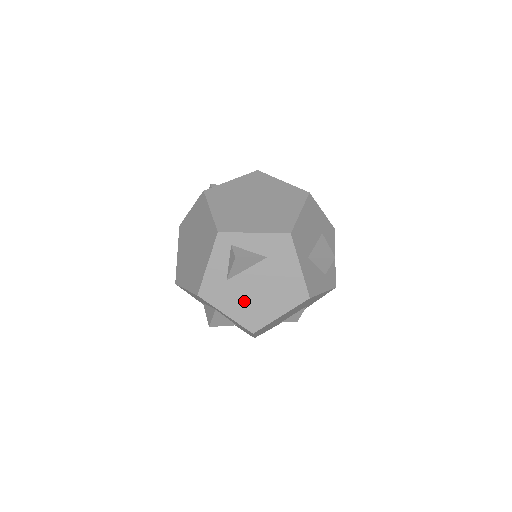
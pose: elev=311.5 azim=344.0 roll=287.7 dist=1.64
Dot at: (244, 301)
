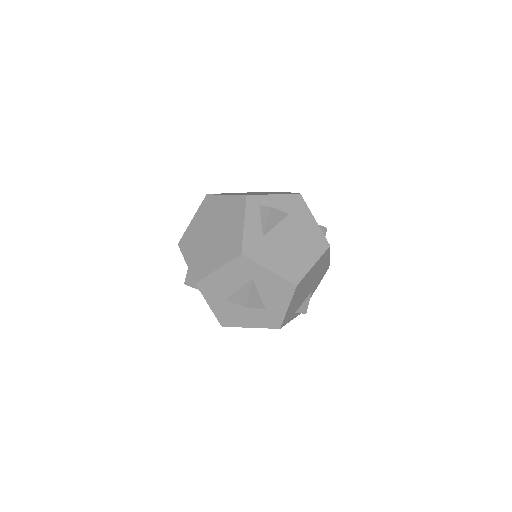
Dot at: (281, 255)
